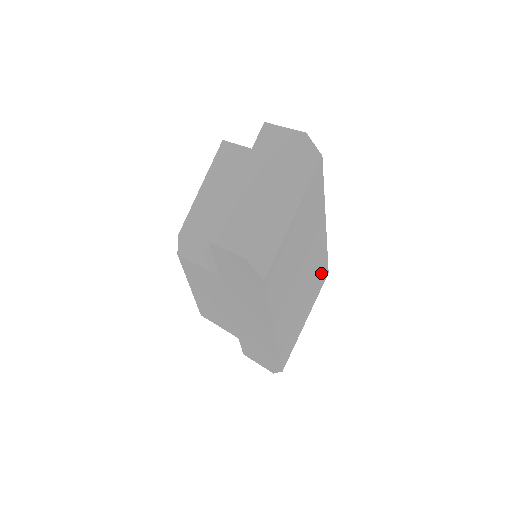
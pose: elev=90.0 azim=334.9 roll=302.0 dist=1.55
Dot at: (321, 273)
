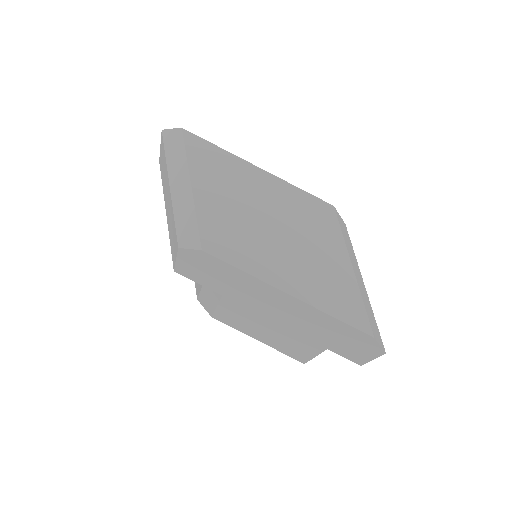
Dot at: (317, 211)
